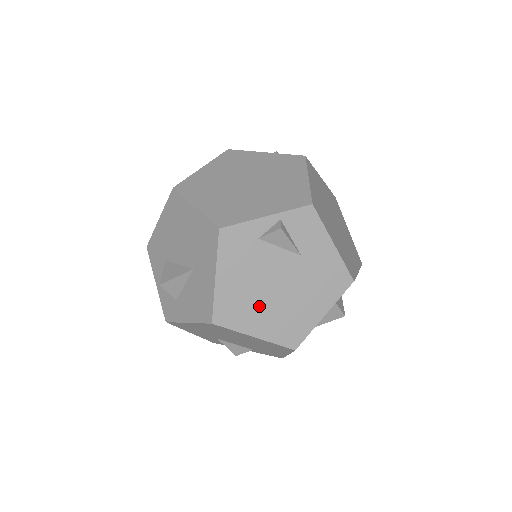
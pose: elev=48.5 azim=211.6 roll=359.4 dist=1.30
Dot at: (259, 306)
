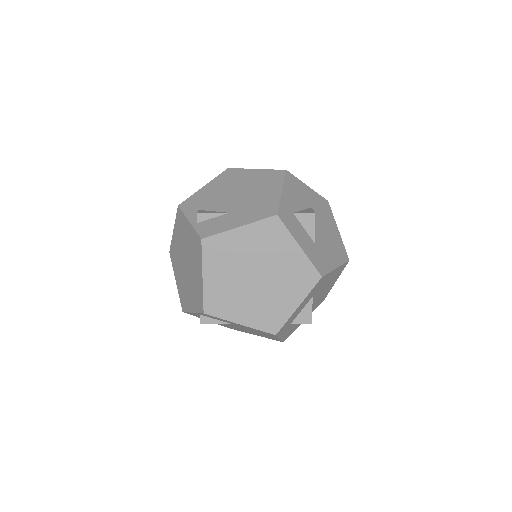
Dot at: occluded
